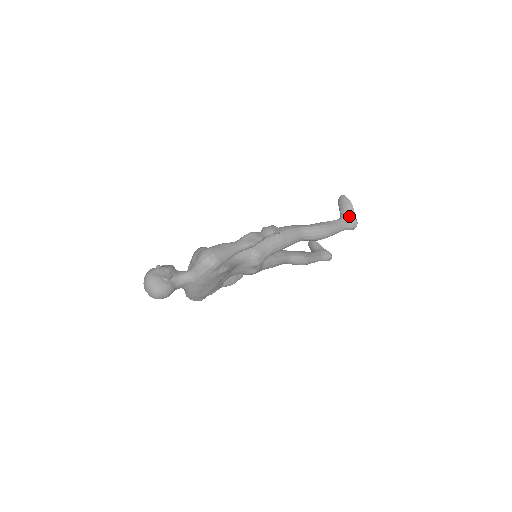
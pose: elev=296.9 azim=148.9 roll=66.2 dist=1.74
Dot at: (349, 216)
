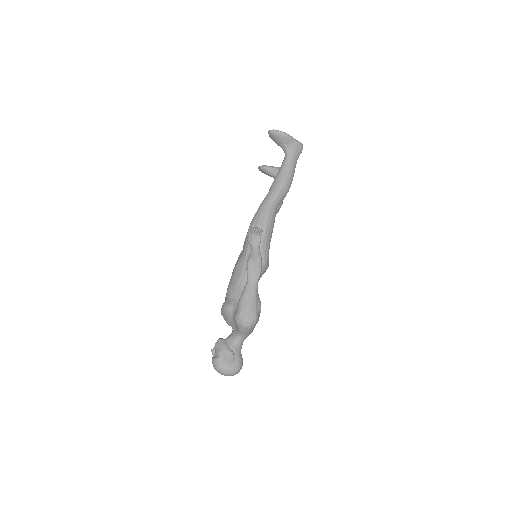
Dot at: (292, 146)
